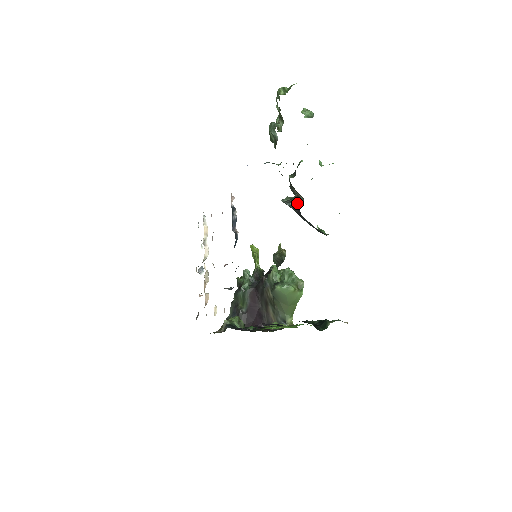
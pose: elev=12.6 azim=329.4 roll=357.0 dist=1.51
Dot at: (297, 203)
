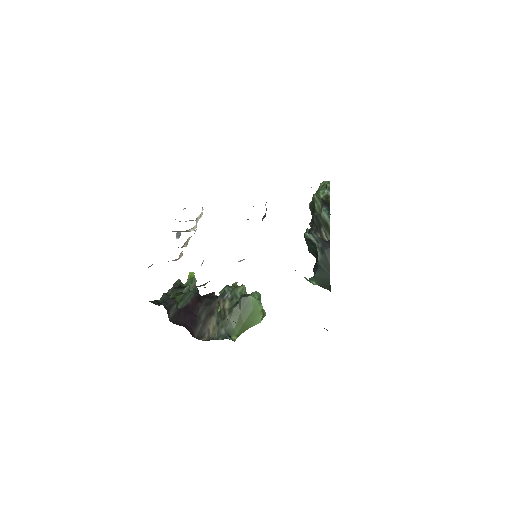
Dot at: occluded
